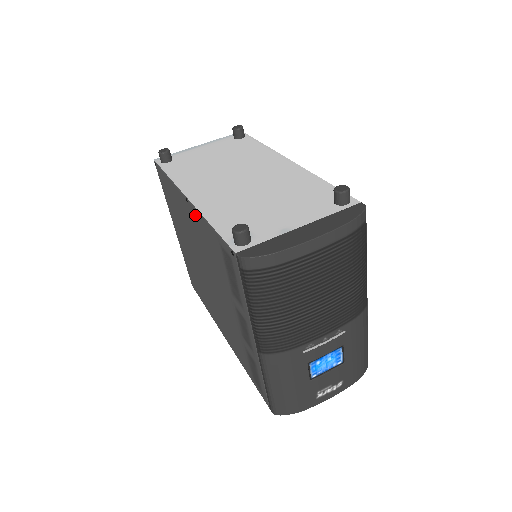
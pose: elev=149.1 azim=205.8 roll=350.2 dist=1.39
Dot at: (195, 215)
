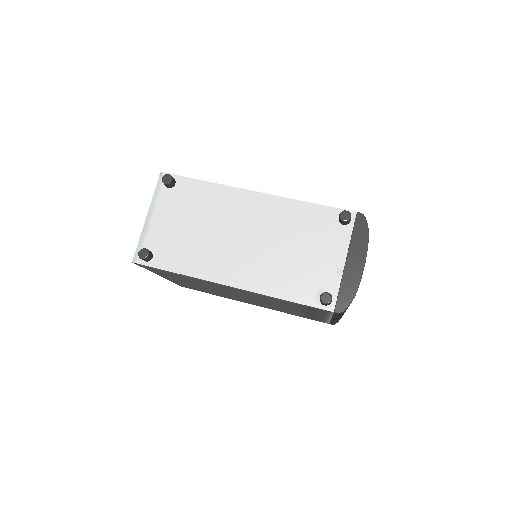
Dot at: (247, 292)
